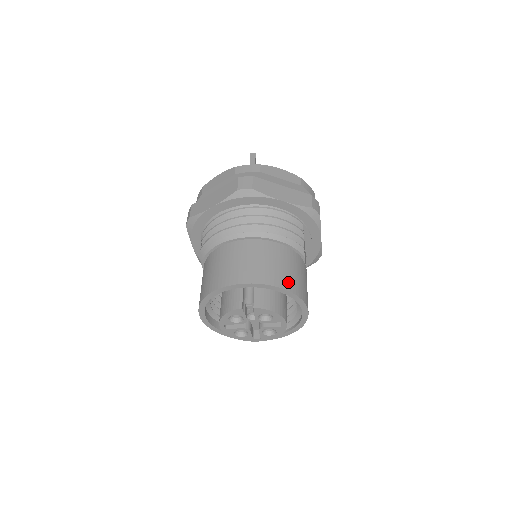
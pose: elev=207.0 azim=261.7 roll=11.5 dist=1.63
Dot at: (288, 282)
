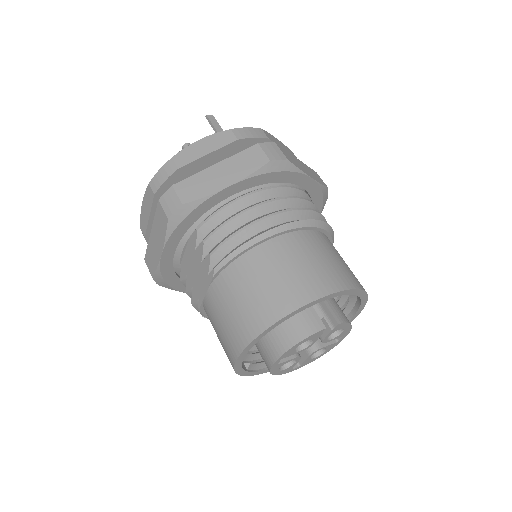
Dot at: (359, 282)
